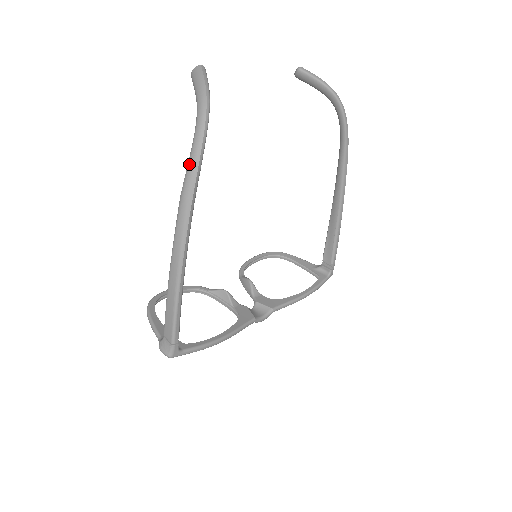
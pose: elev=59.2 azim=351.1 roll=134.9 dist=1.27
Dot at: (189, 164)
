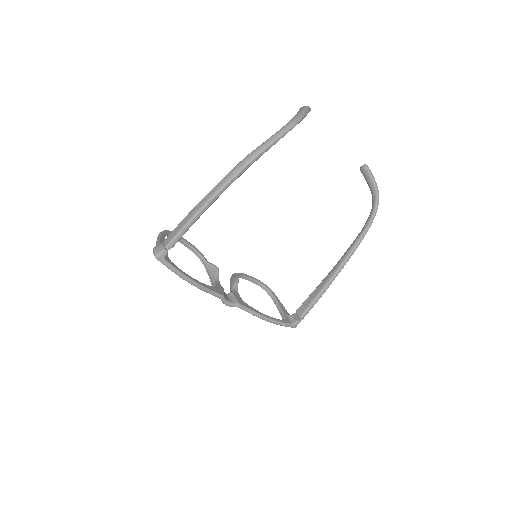
Dot at: (264, 142)
